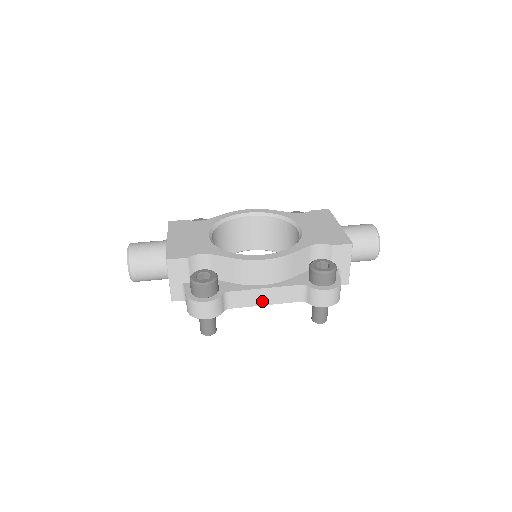
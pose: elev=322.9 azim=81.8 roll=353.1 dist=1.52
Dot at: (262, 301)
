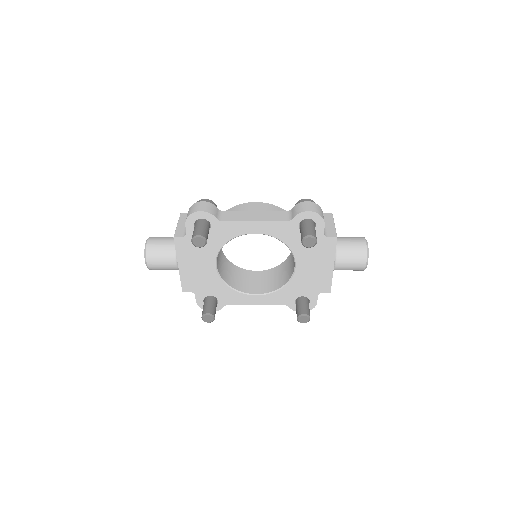
Dot at: (252, 219)
